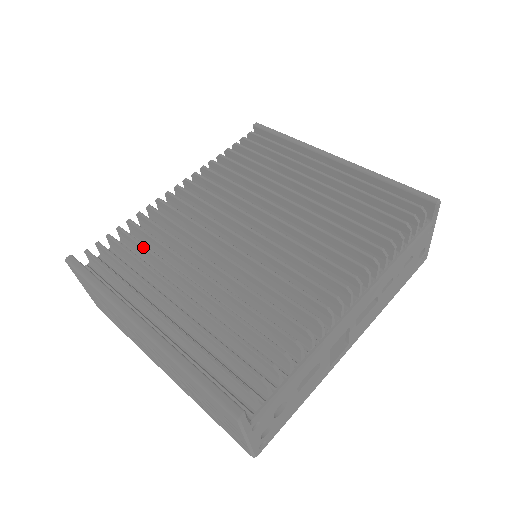
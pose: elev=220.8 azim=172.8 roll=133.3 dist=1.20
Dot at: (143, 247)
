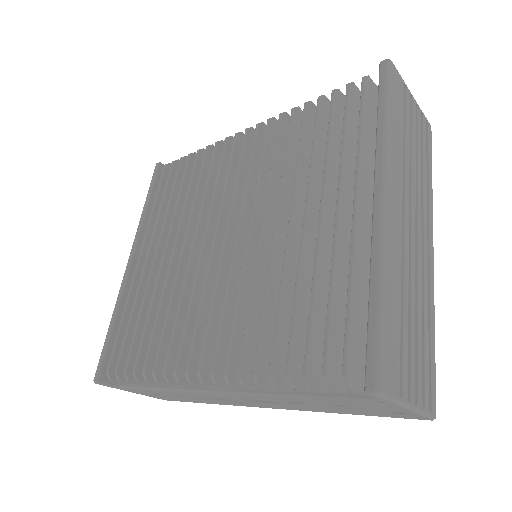
Dot at: (179, 190)
